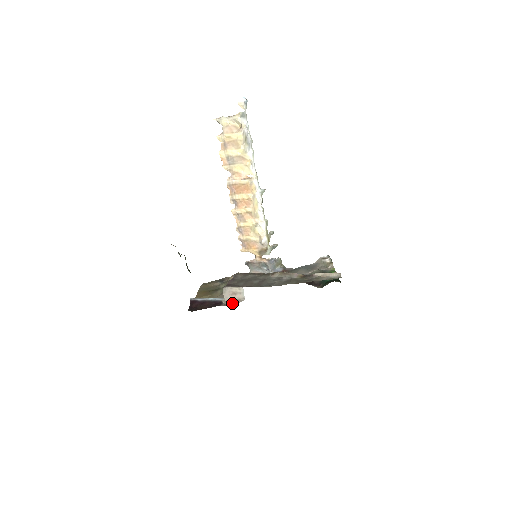
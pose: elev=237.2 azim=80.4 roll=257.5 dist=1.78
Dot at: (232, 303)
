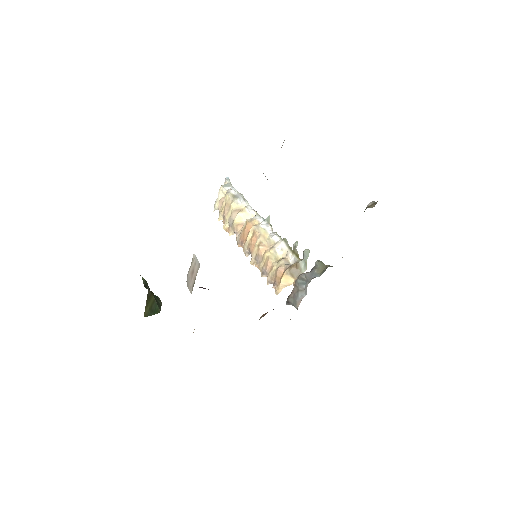
Dot at: (192, 285)
